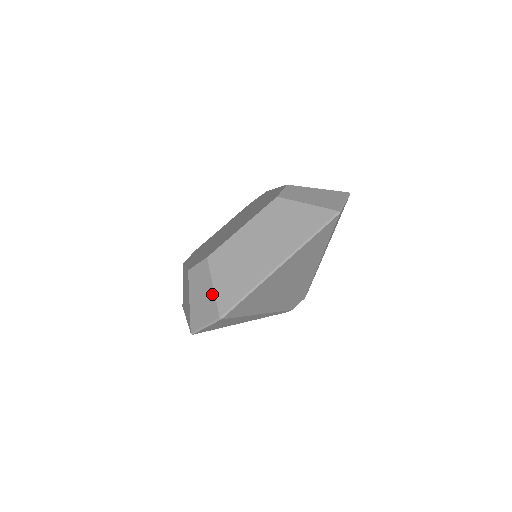
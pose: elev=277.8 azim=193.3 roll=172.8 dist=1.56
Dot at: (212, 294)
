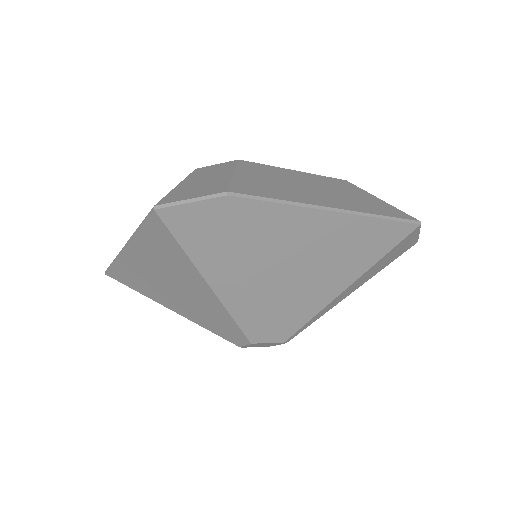
Dot at: (227, 178)
